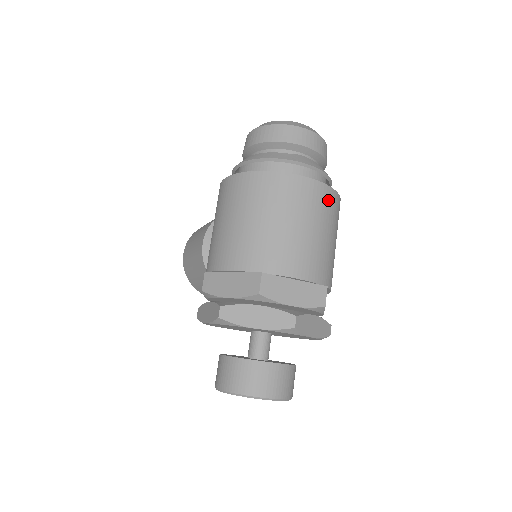
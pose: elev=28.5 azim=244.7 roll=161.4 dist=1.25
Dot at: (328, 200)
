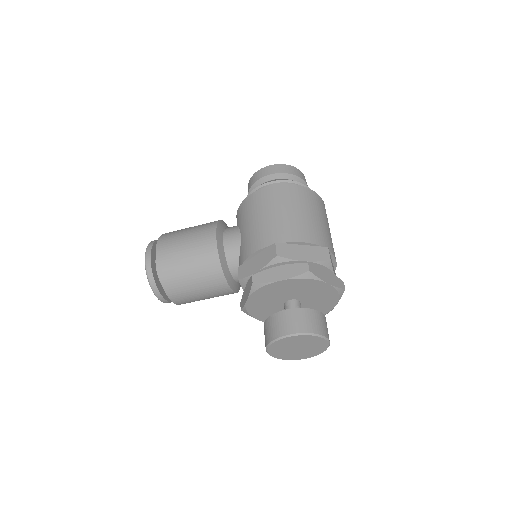
Dot at: occluded
